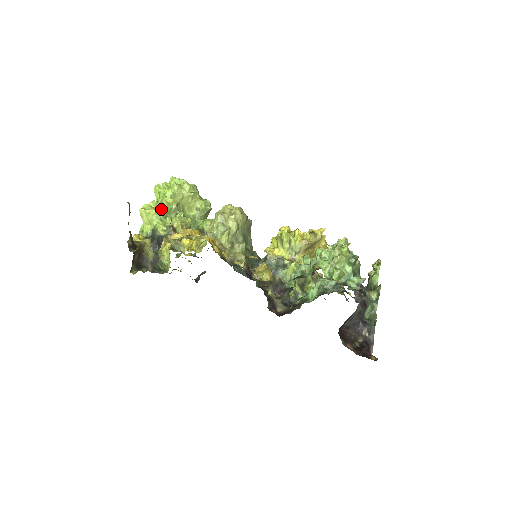
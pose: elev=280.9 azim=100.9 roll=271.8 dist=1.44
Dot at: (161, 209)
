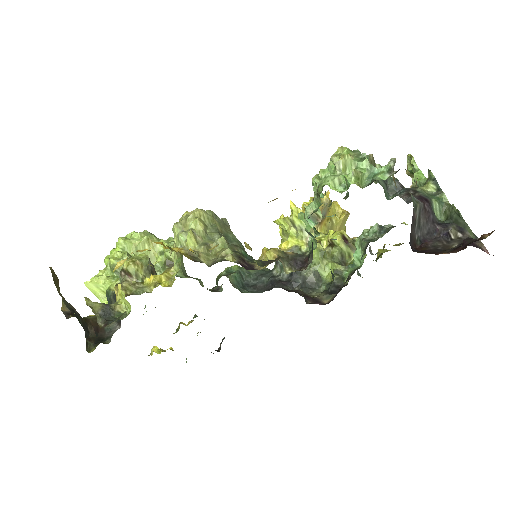
Dot at: (114, 272)
